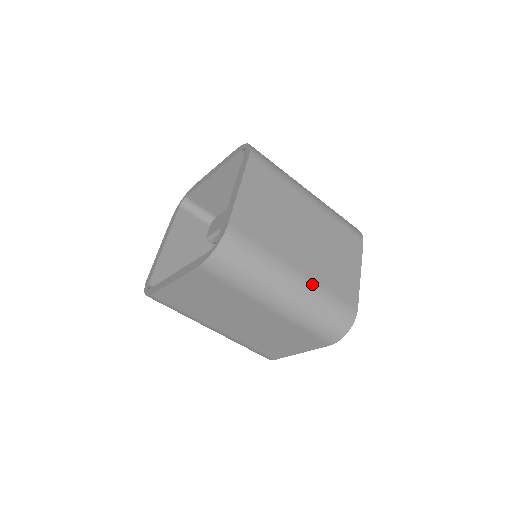
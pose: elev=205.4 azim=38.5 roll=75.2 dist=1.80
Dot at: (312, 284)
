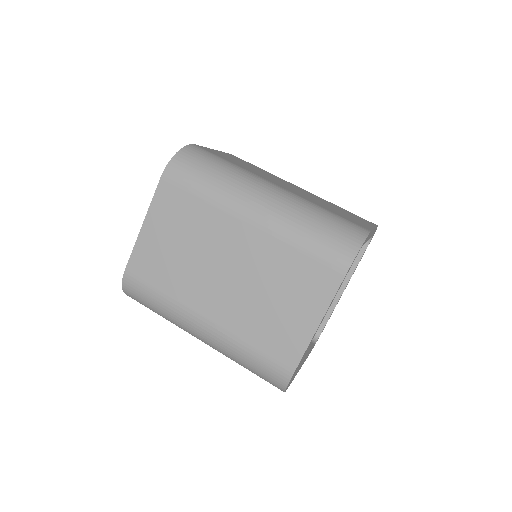
Dot at: (223, 335)
